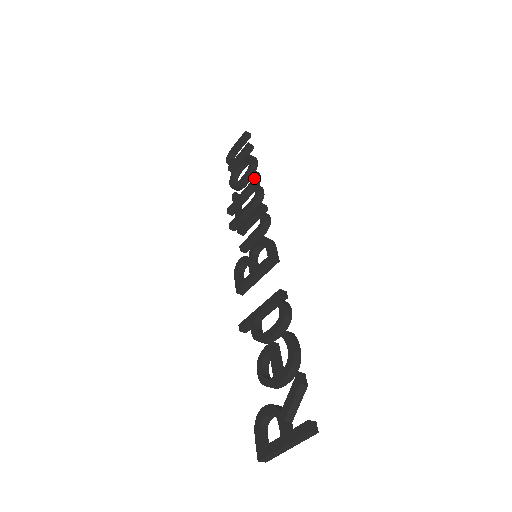
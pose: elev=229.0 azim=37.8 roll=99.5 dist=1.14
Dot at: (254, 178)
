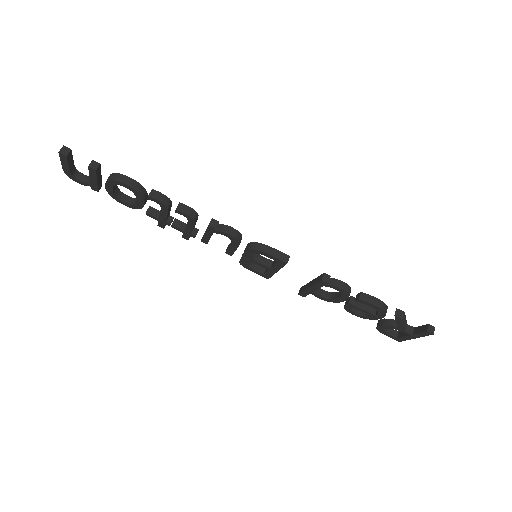
Dot at: (162, 205)
